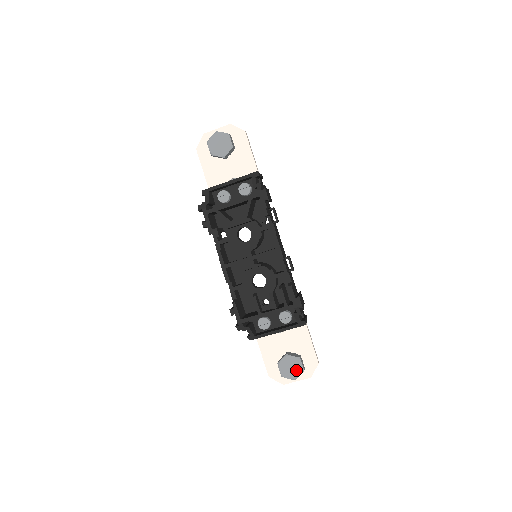
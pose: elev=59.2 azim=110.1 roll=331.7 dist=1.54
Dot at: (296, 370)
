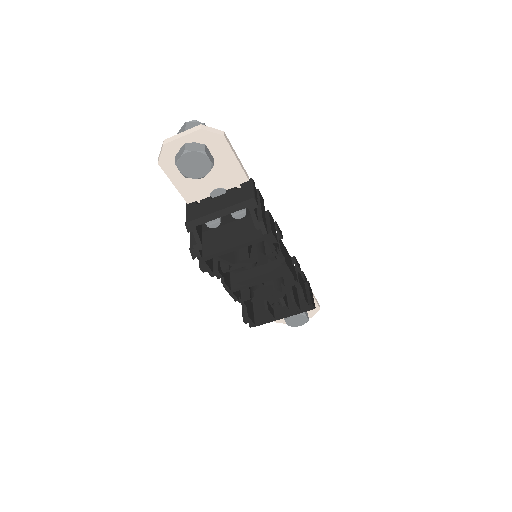
Dot at: (302, 321)
